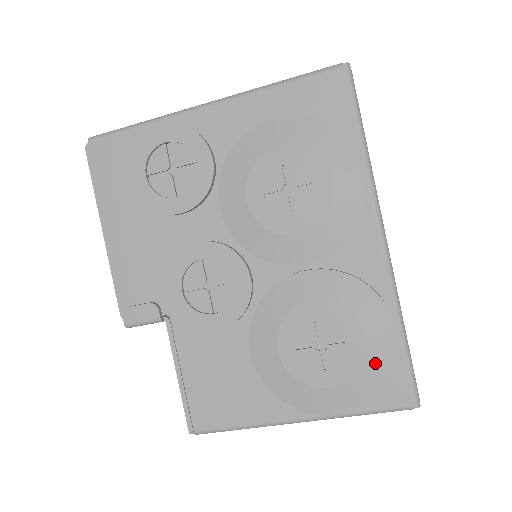
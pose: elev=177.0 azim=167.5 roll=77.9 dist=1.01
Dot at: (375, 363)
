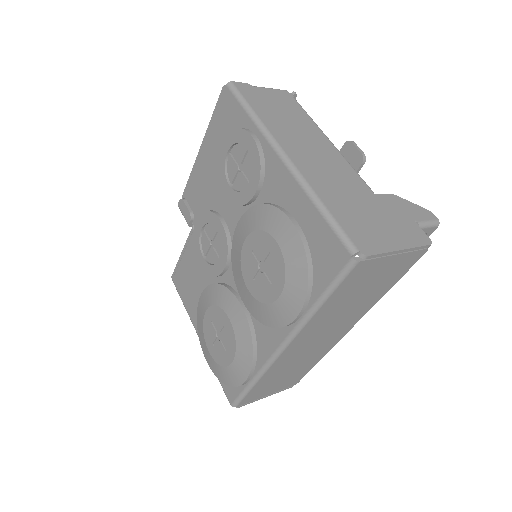
Dot at: (228, 374)
